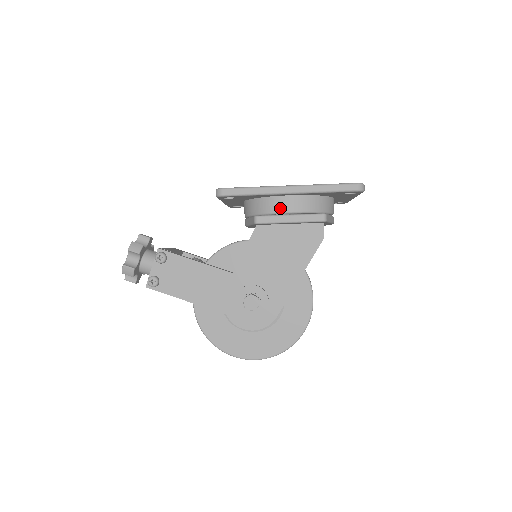
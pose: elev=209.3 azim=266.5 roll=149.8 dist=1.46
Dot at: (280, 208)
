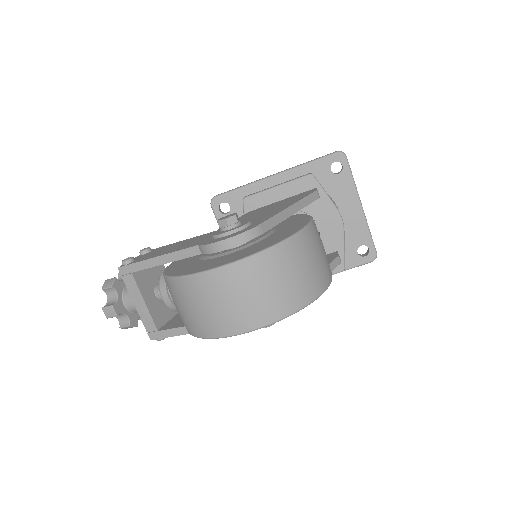
Dot at: occluded
